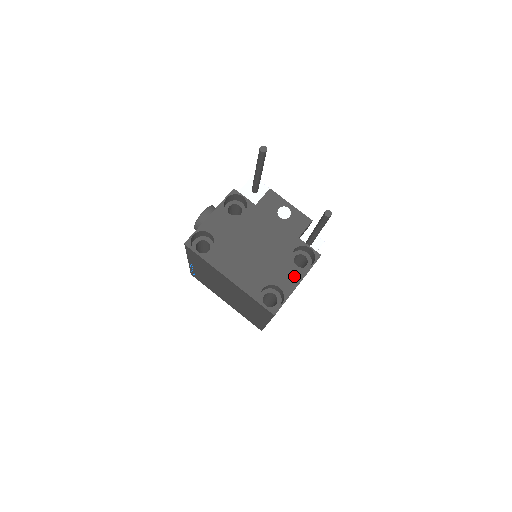
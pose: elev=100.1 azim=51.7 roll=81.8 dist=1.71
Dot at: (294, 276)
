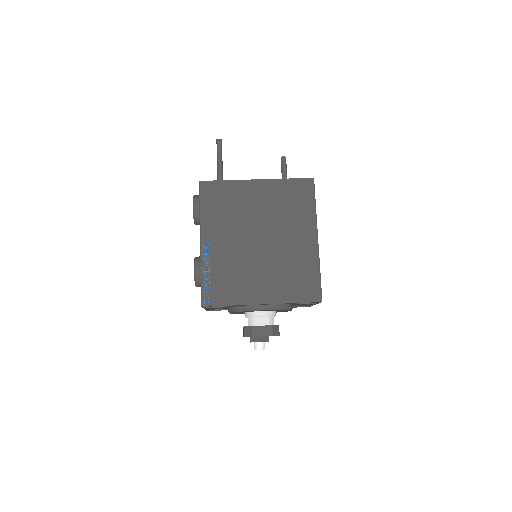
Dot at: occluded
